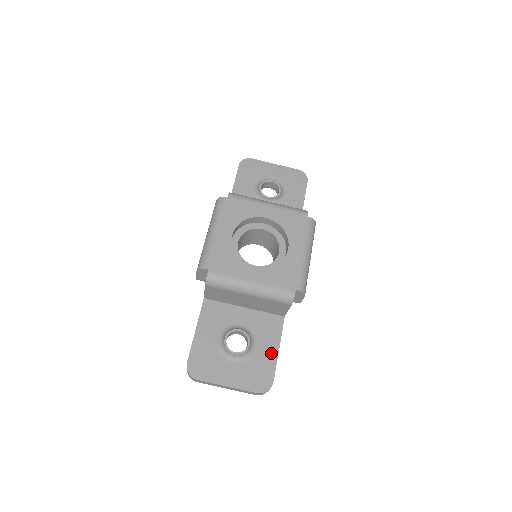
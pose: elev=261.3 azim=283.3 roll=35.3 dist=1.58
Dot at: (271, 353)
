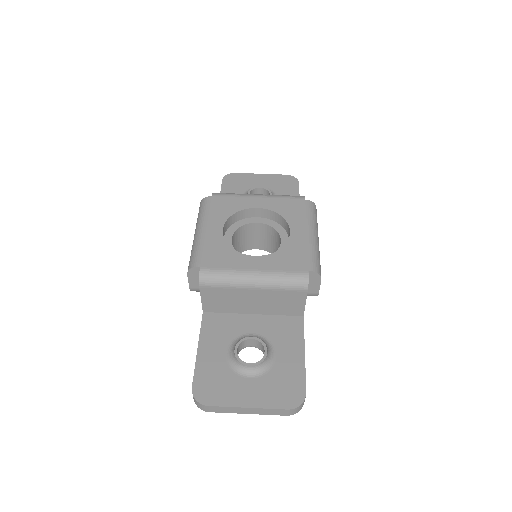
Dot at: (296, 359)
